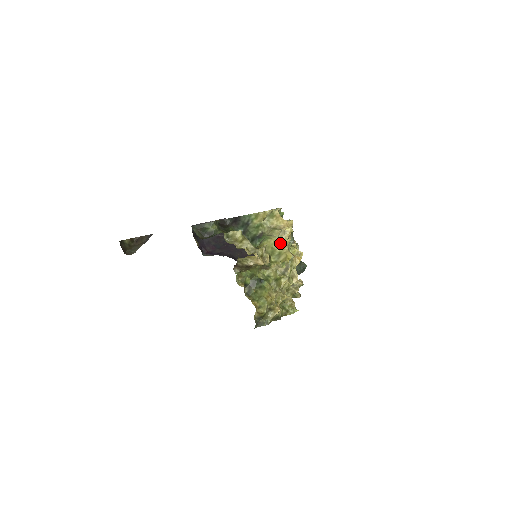
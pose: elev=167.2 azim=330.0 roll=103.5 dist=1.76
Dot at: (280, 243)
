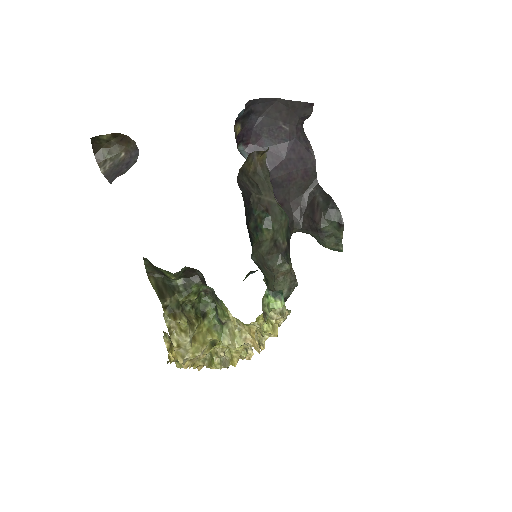
Dot at: (233, 349)
